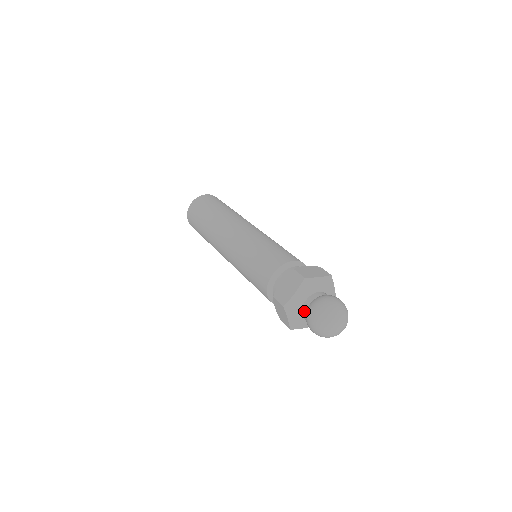
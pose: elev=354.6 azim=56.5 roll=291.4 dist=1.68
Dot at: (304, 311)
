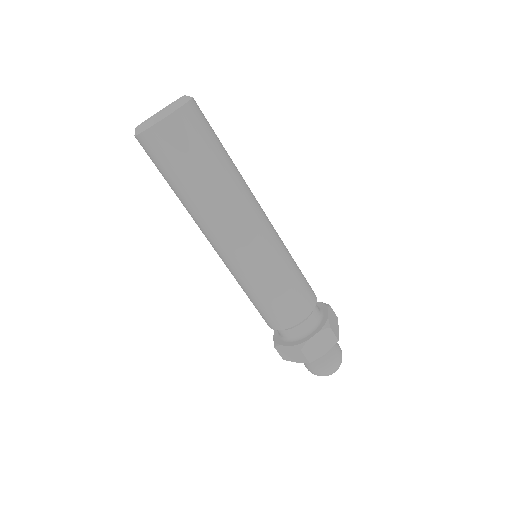
Dot at: occluded
